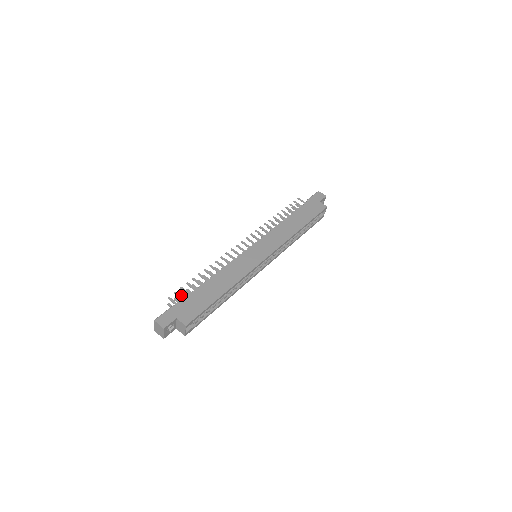
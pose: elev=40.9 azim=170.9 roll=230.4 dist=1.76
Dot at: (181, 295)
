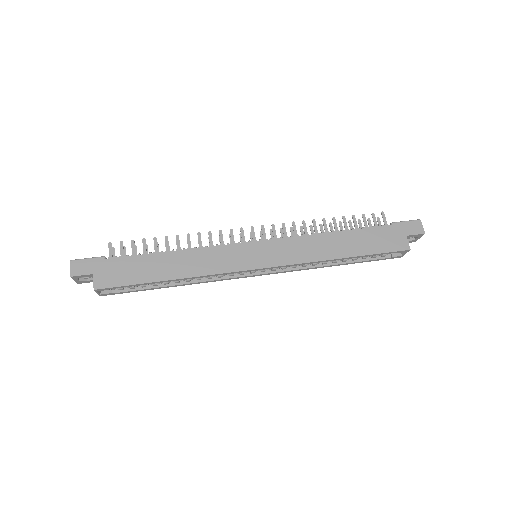
Dot at: occluded
